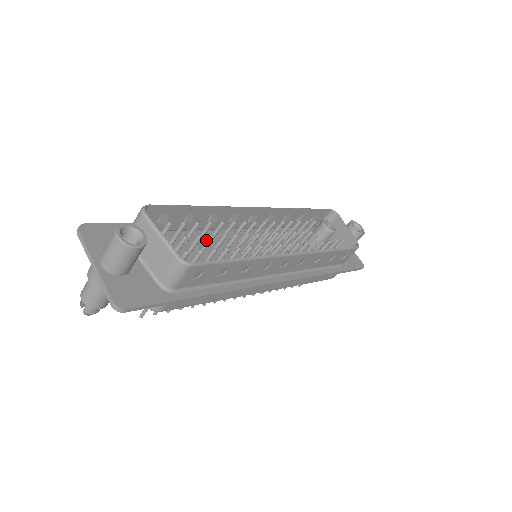
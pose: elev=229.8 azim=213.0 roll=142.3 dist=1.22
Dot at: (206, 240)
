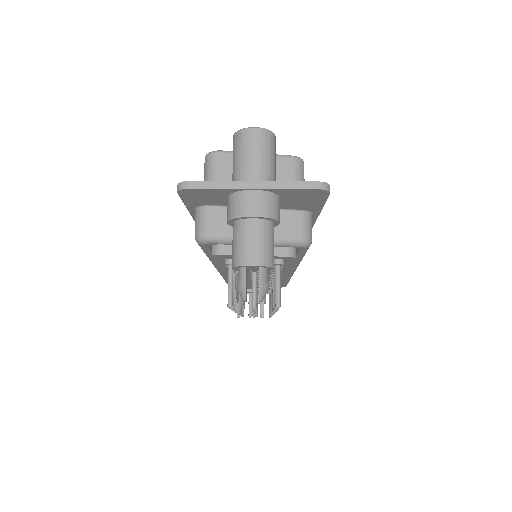
Dot at: occluded
